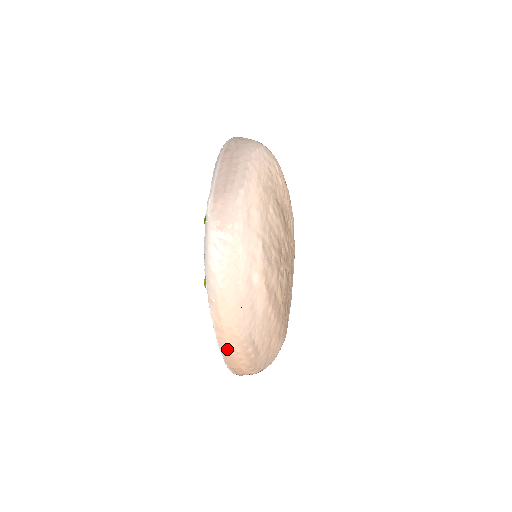
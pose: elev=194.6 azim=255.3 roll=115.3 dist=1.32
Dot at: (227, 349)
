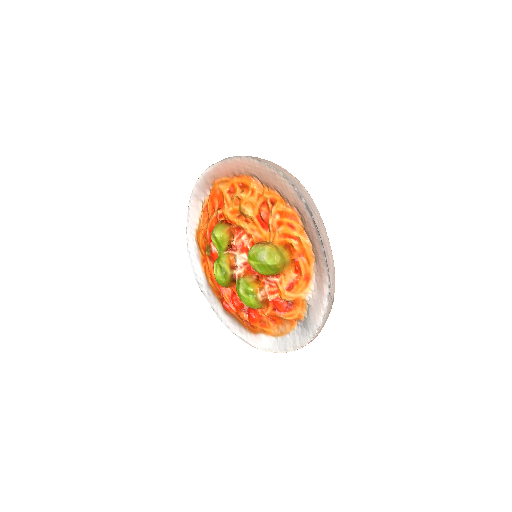
Dot at: occluded
